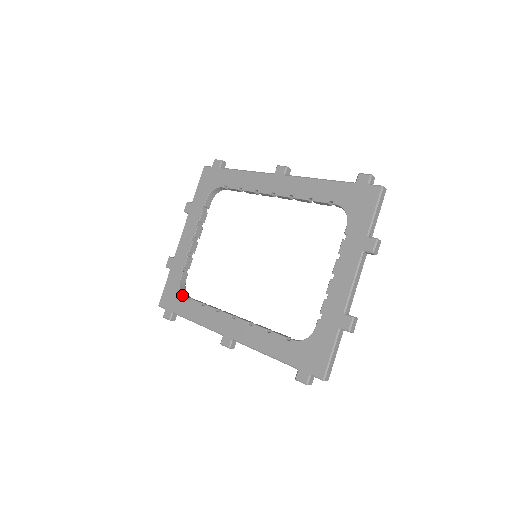
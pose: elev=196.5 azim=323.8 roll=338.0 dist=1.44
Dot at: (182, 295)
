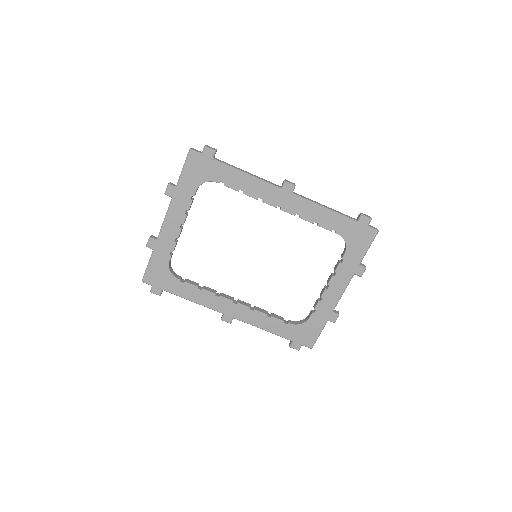
Dot at: (173, 277)
